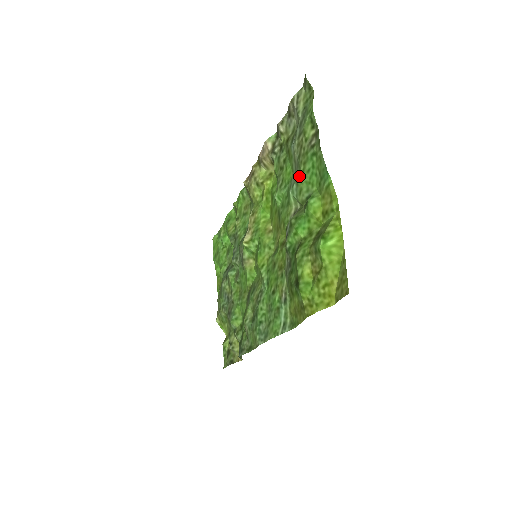
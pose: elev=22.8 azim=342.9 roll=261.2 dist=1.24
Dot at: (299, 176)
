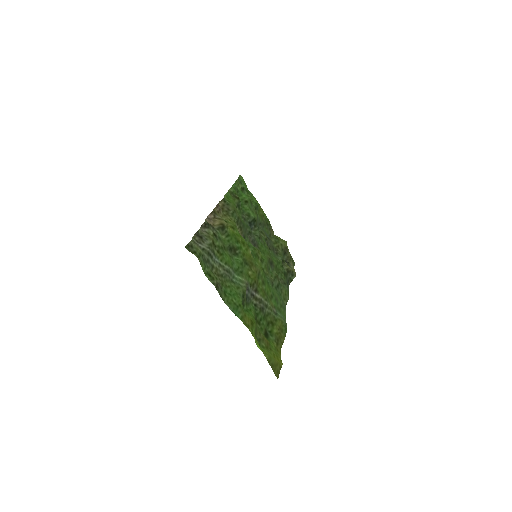
Dot at: (230, 284)
